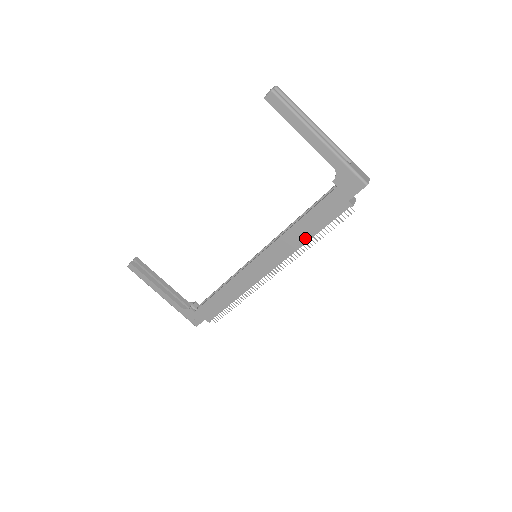
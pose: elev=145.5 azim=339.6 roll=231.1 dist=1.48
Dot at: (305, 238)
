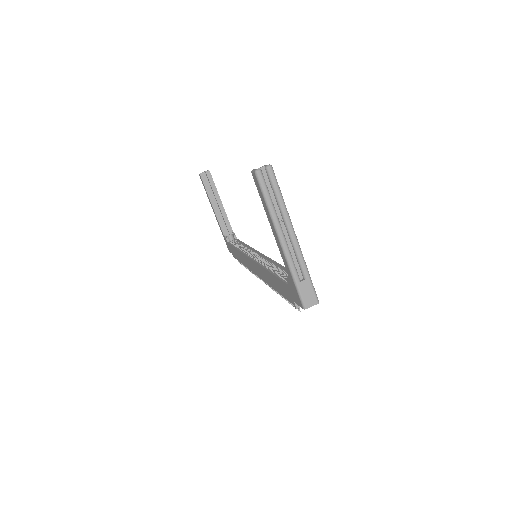
Dot at: (273, 286)
